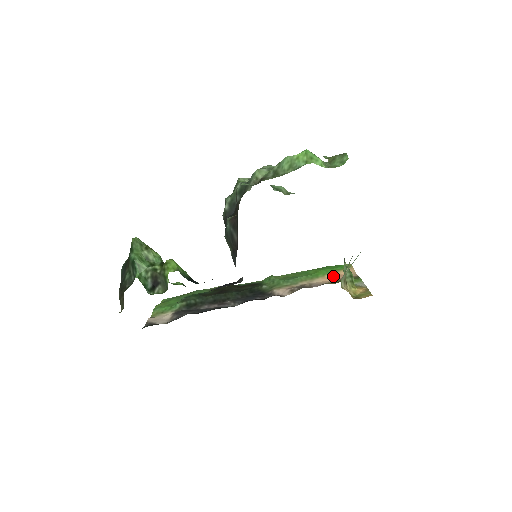
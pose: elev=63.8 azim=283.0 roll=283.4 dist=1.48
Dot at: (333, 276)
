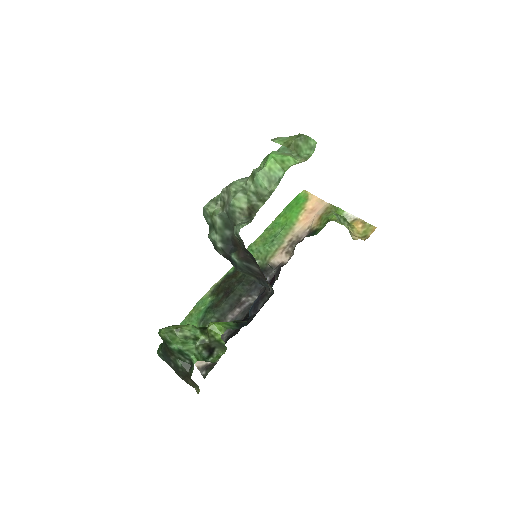
Dot at: (307, 215)
